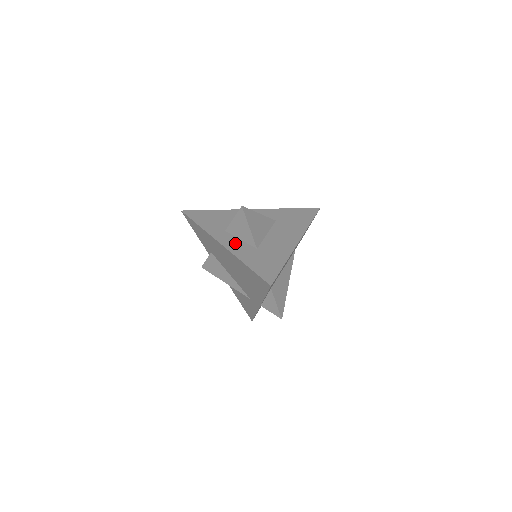
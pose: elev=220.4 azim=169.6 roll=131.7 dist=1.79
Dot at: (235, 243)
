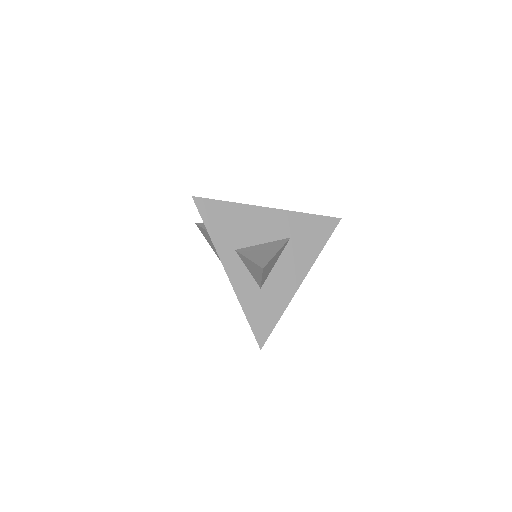
Dot at: (241, 275)
